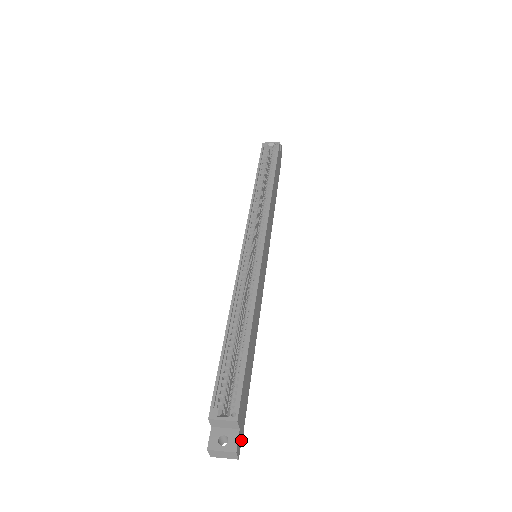
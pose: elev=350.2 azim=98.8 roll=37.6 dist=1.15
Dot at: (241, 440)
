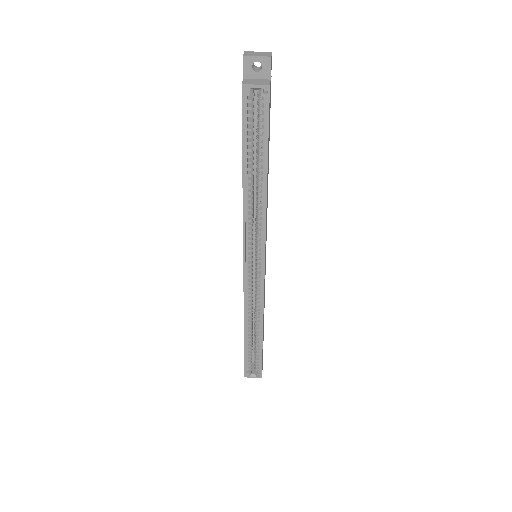
Dot at: occluded
